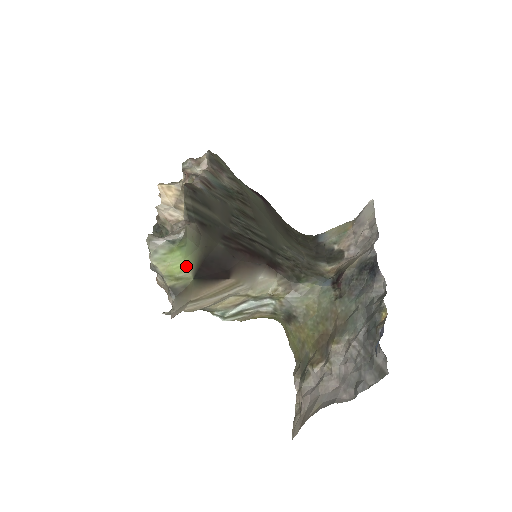
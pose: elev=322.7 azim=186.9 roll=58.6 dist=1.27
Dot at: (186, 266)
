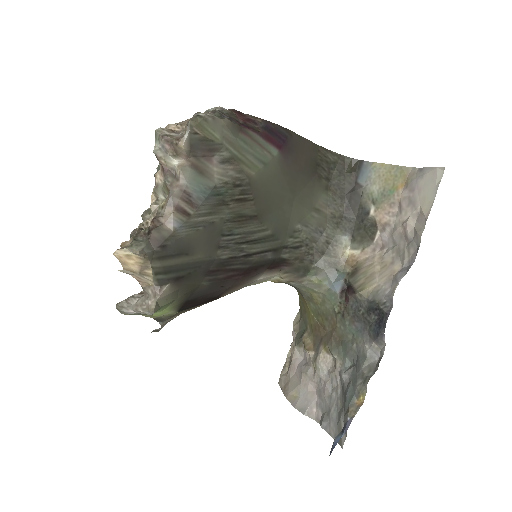
Dot at: (166, 312)
